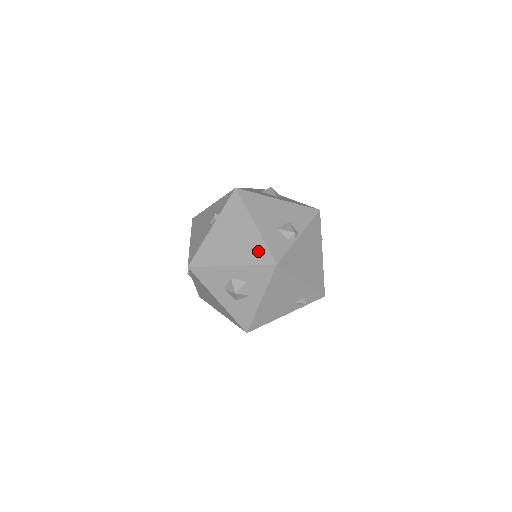
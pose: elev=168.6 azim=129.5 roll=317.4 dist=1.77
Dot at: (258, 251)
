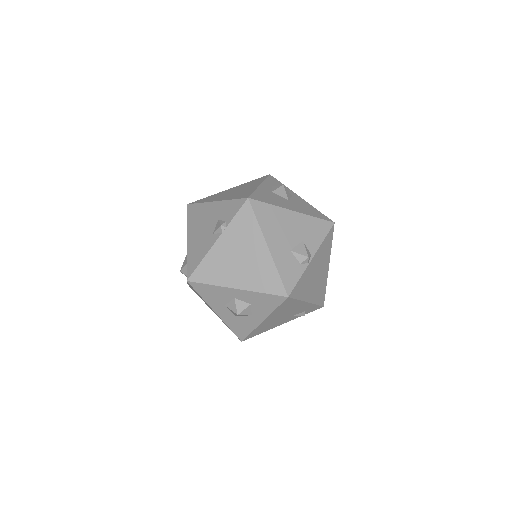
Dot at: (269, 278)
